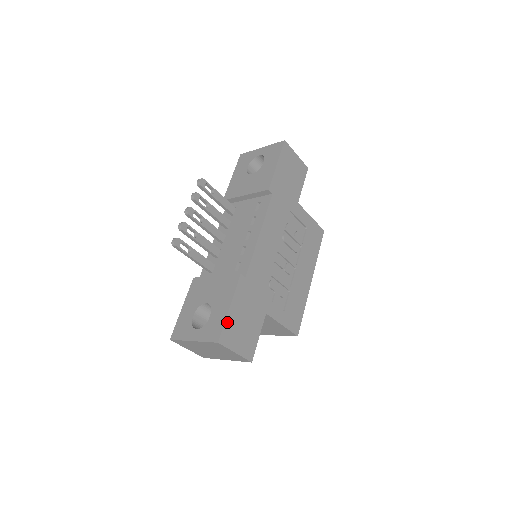
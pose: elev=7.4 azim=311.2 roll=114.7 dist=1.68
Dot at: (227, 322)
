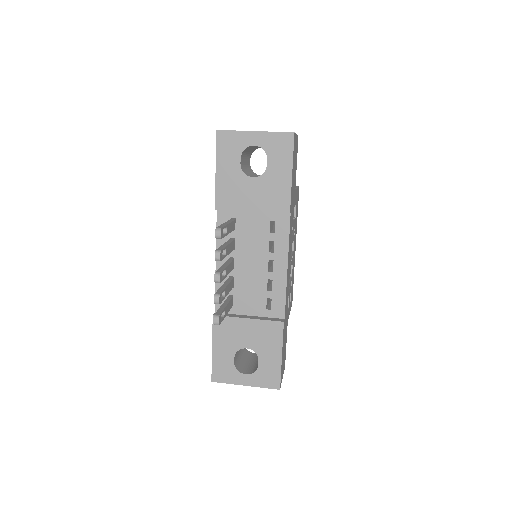
Dot at: (281, 368)
